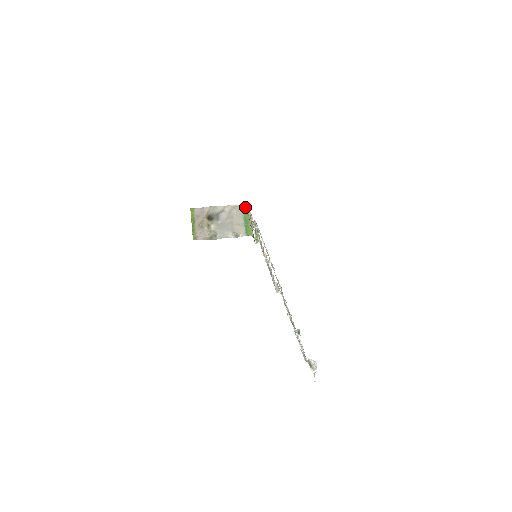
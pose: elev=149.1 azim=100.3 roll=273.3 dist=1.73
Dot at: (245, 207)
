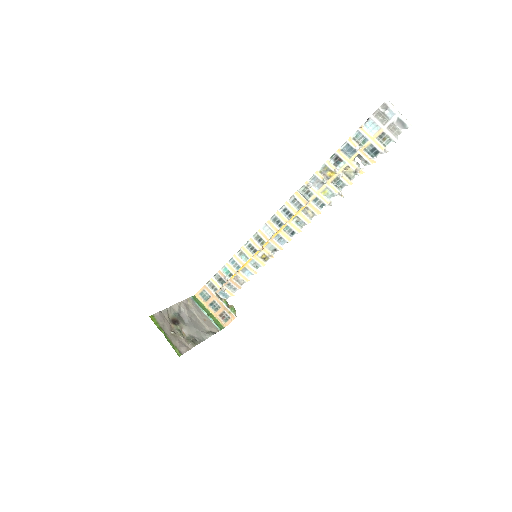
Dot at: (195, 299)
